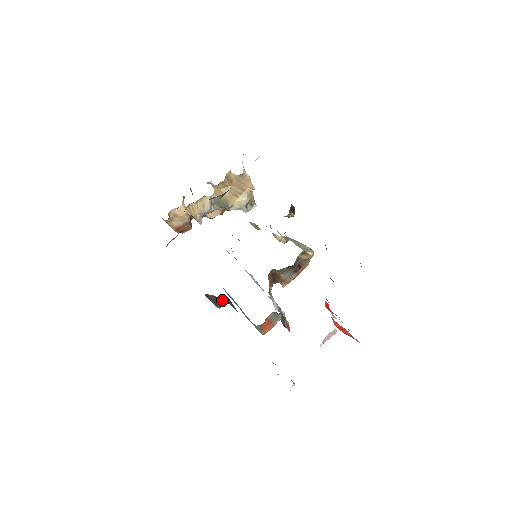
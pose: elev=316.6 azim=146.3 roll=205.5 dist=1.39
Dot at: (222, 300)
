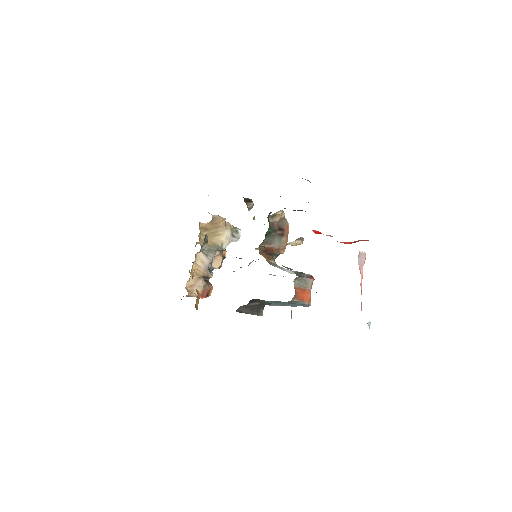
Dot at: (256, 307)
